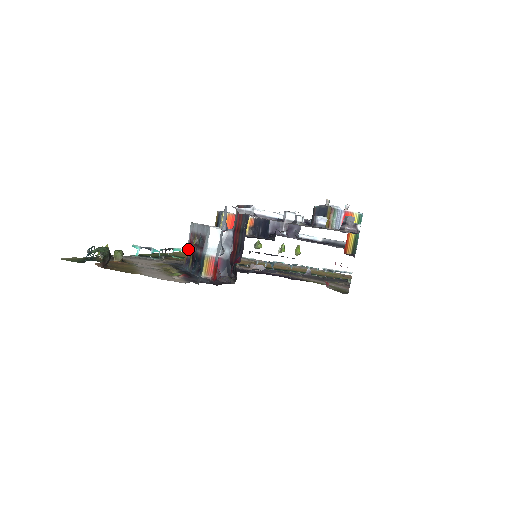
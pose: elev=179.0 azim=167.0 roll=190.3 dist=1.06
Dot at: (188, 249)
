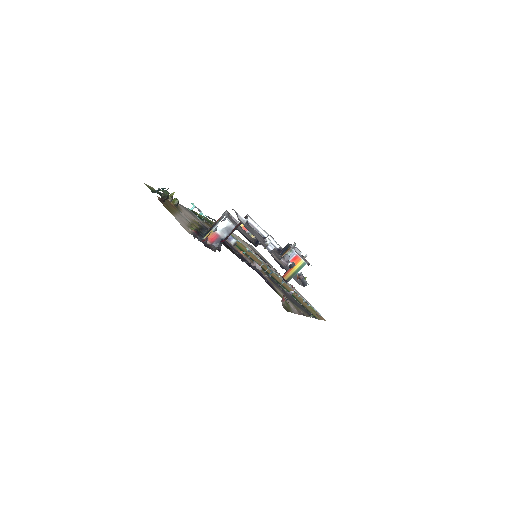
Dot at: occluded
